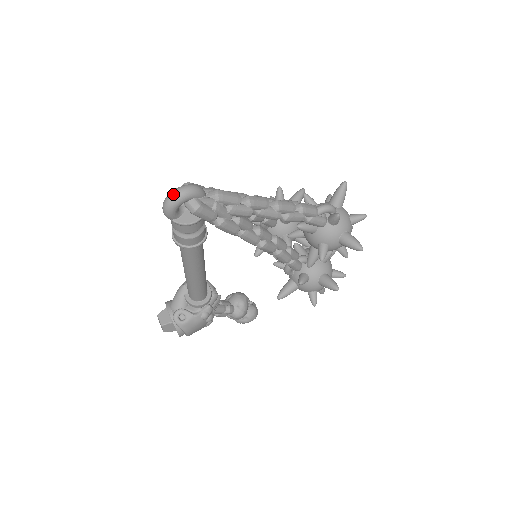
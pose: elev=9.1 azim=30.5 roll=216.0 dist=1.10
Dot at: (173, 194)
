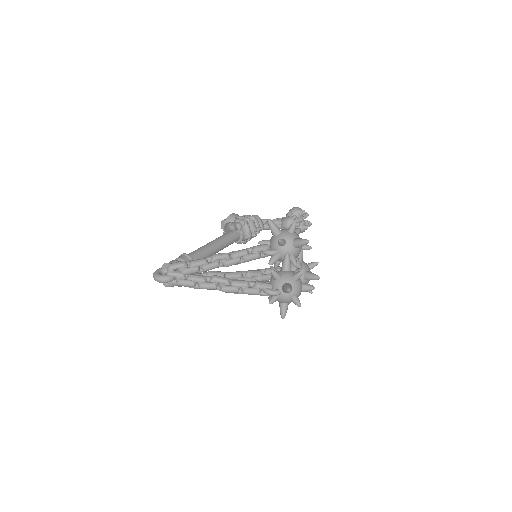
Dot at: (154, 278)
